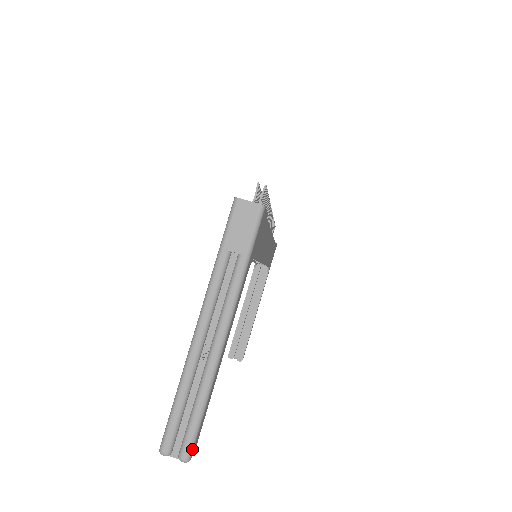
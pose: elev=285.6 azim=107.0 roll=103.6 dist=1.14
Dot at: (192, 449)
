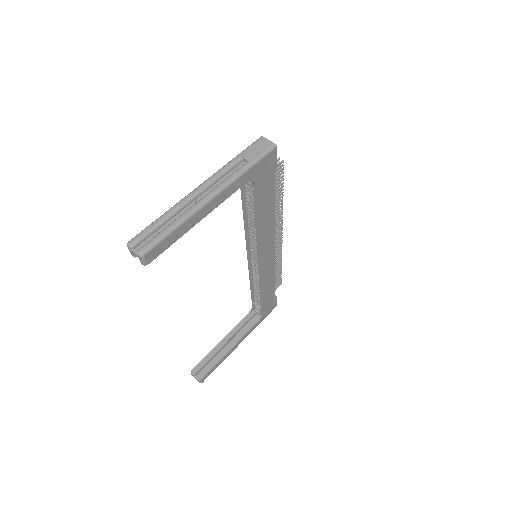
Dot at: (149, 249)
